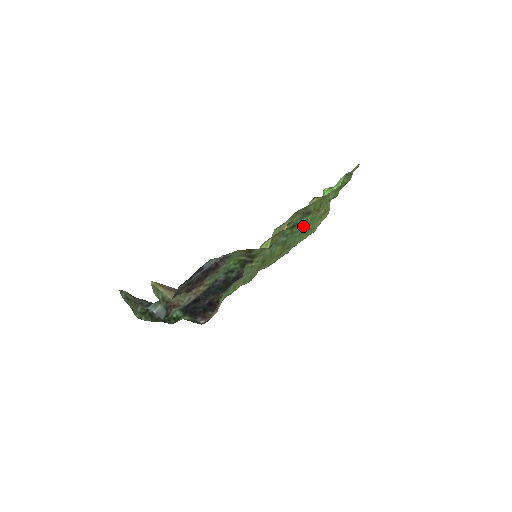
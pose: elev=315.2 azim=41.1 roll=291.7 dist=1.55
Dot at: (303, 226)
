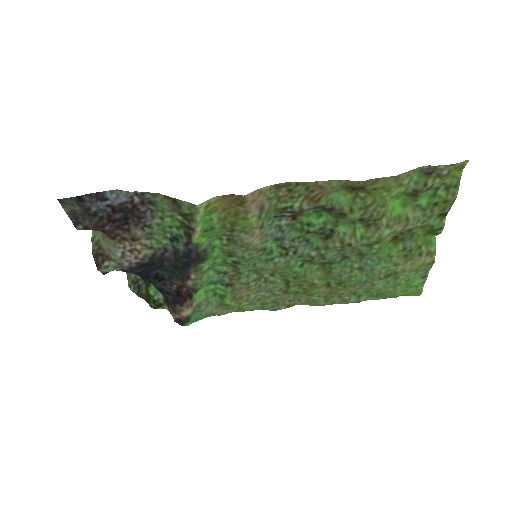
Dot at: (345, 243)
